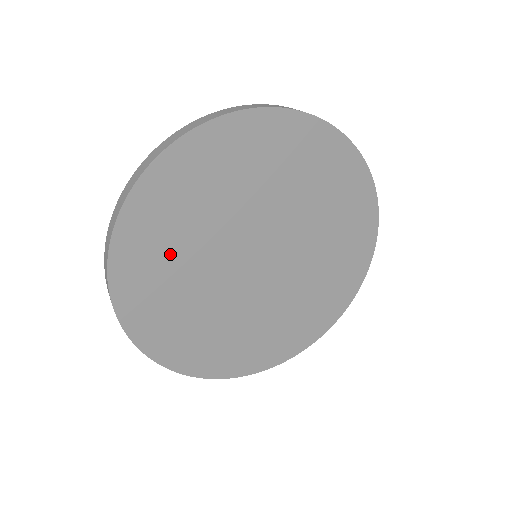
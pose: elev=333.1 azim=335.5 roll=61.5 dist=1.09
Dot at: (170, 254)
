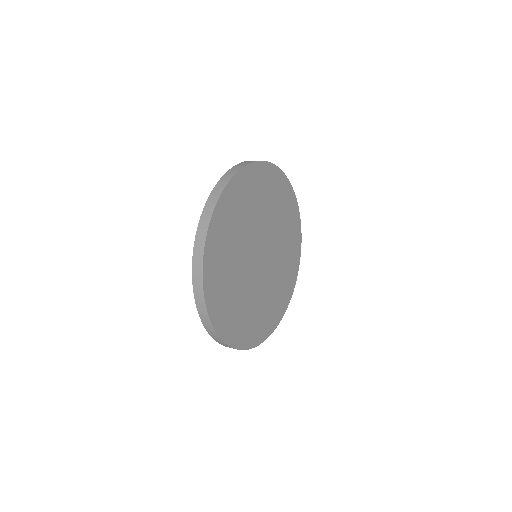
Dot at: (228, 249)
